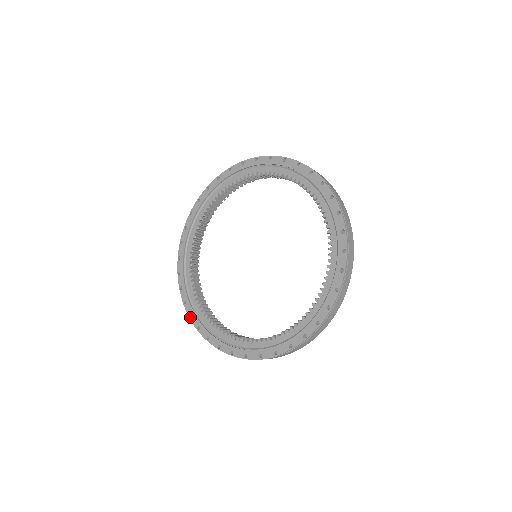
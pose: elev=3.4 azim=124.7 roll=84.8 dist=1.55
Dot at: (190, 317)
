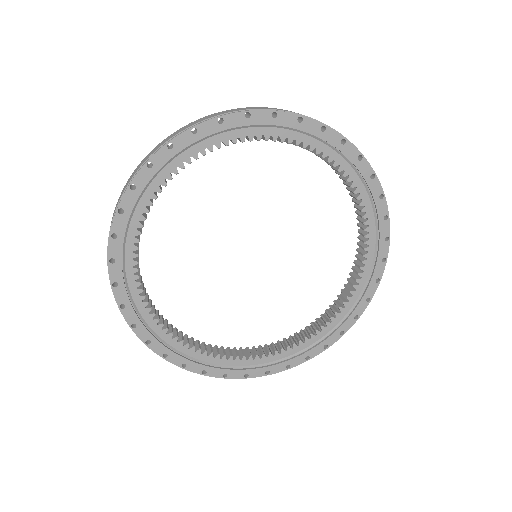
Dot at: (147, 344)
